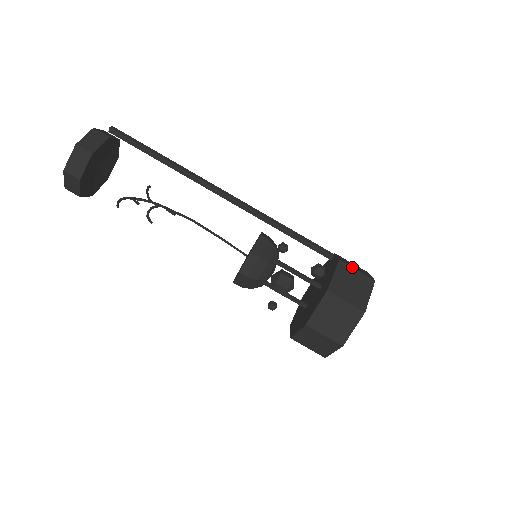
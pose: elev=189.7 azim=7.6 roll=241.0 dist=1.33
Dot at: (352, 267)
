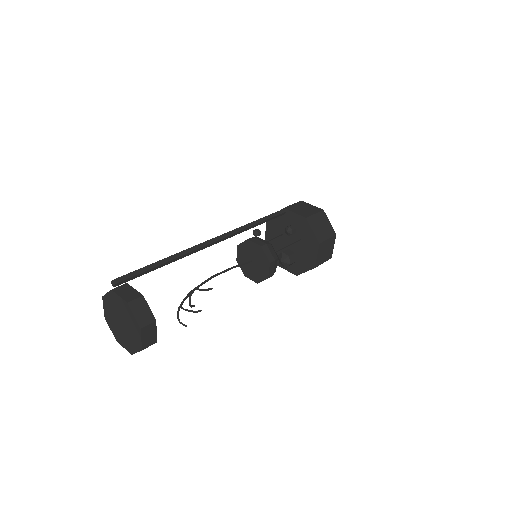
Dot at: (312, 215)
